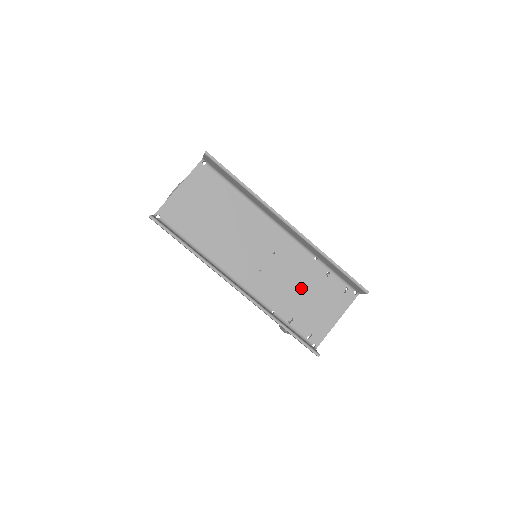
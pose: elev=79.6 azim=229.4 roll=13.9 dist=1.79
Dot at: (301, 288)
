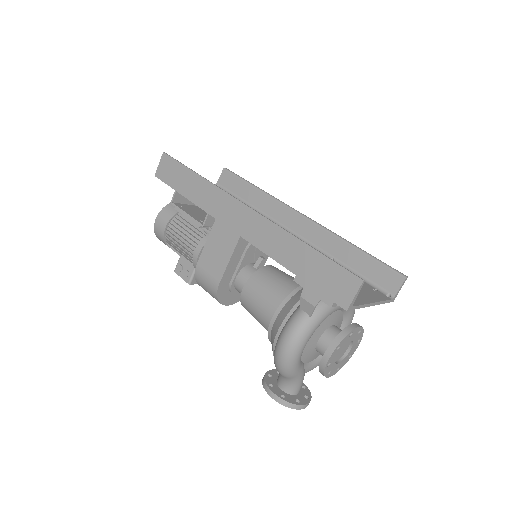
Dot at: occluded
